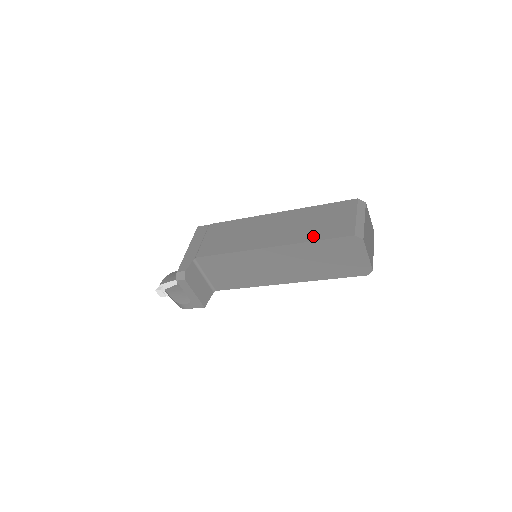
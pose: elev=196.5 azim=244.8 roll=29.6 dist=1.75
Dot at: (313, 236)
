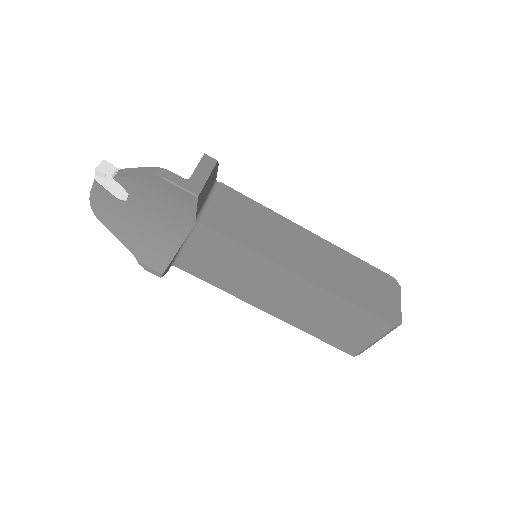
Dot at: occluded
